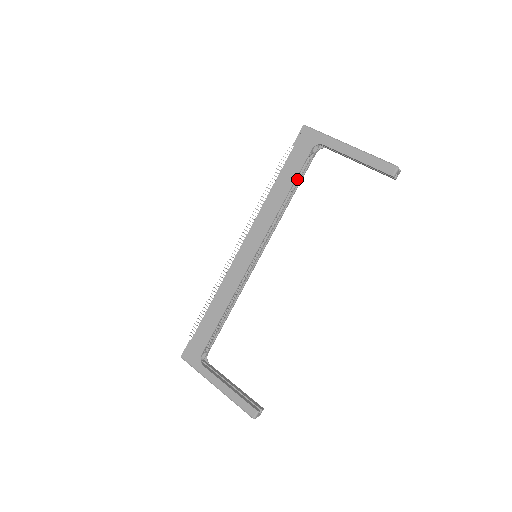
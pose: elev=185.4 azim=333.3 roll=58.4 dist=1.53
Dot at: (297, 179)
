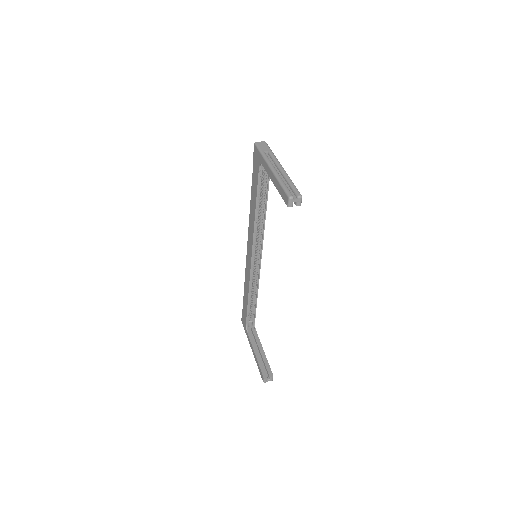
Dot at: (265, 192)
